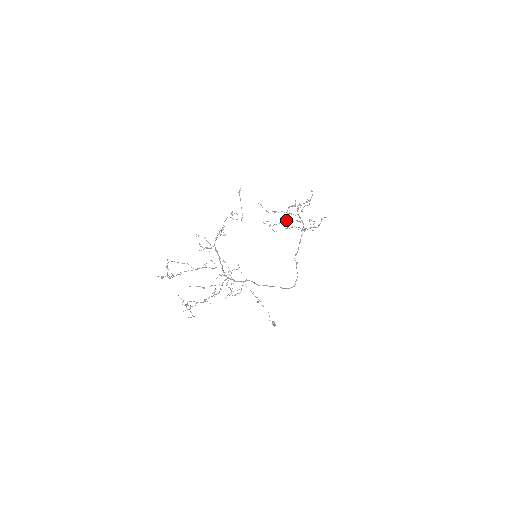
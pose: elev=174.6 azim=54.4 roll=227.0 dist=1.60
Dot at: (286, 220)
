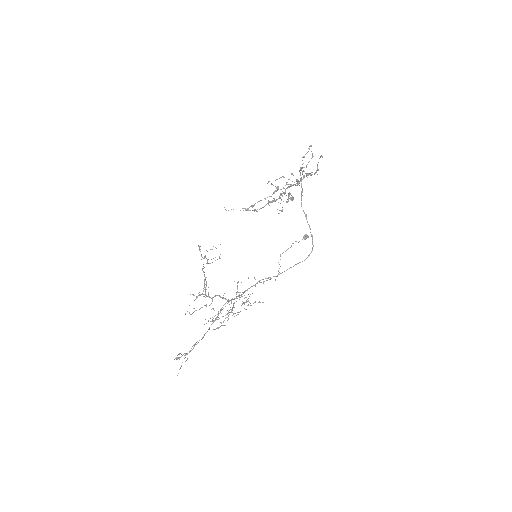
Dot at: occluded
